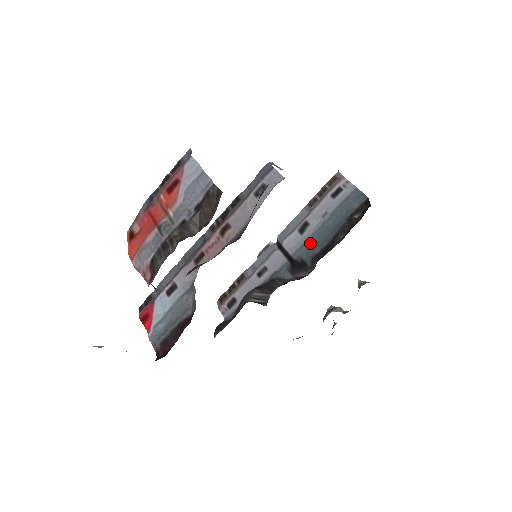
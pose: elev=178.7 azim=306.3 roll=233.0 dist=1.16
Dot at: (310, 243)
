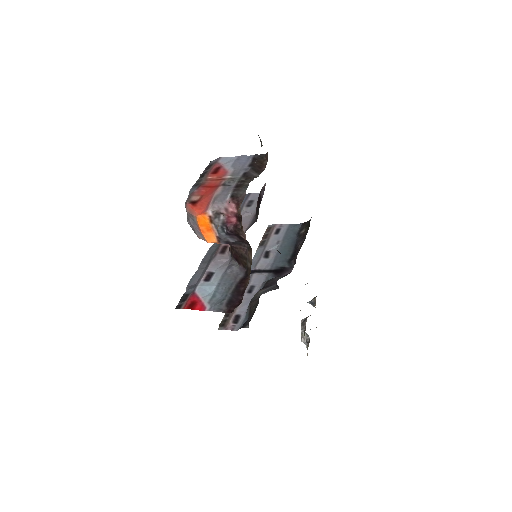
Dot at: (279, 257)
